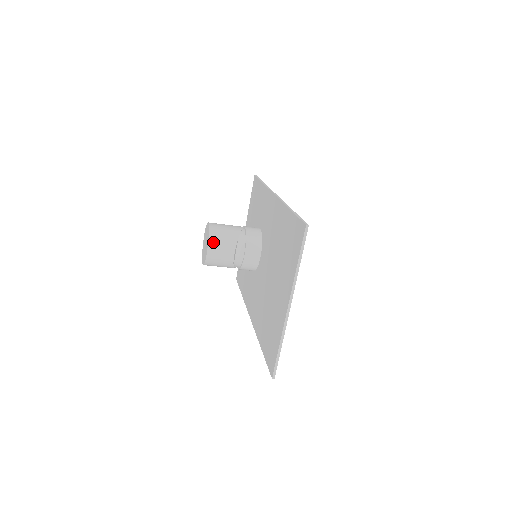
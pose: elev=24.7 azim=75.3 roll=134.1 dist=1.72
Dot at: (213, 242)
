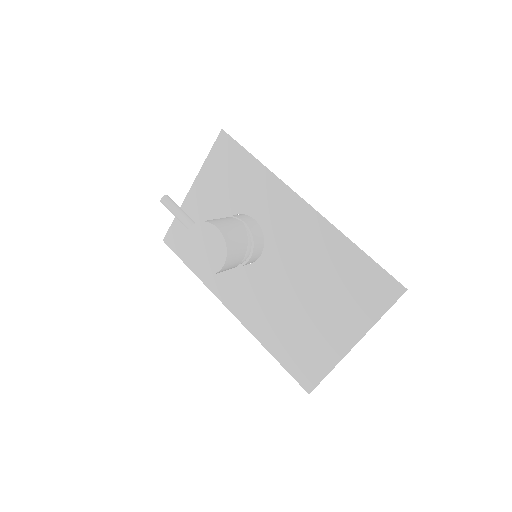
Dot at: (230, 256)
